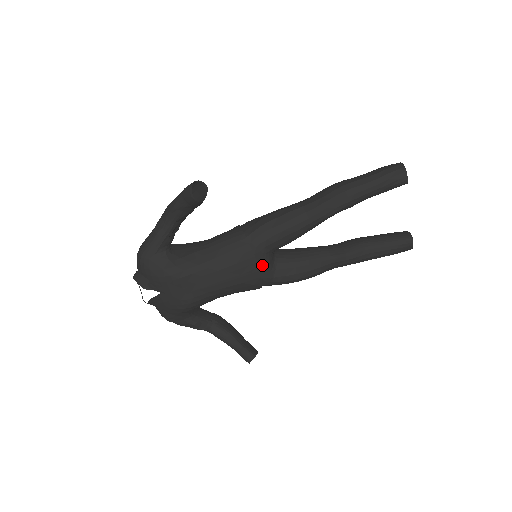
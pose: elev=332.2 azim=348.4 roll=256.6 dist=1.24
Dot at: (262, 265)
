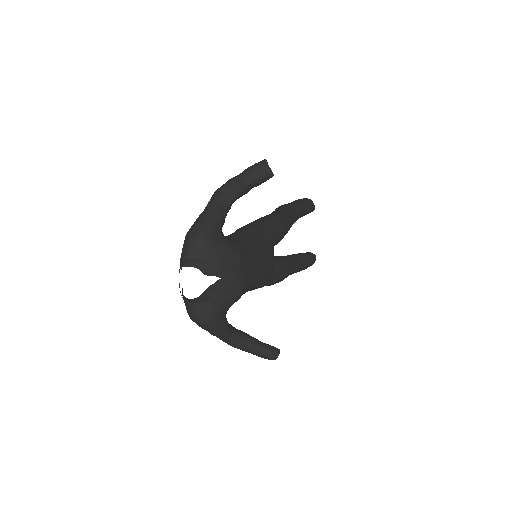
Dot at: occluded
